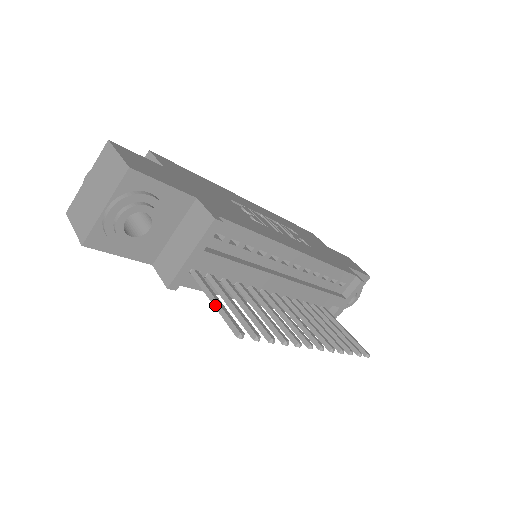
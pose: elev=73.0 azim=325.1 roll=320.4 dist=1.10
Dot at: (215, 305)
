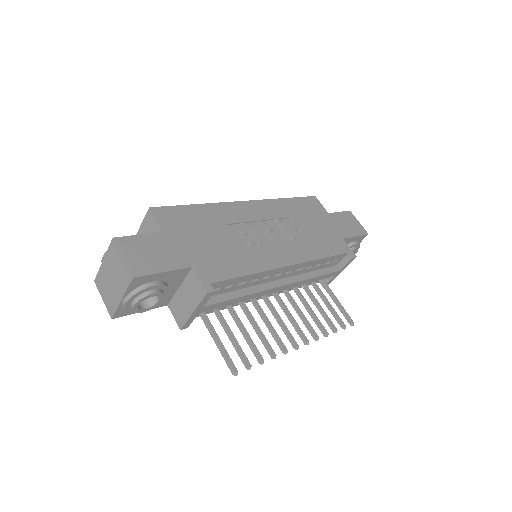
Dot at: (216, 344)
